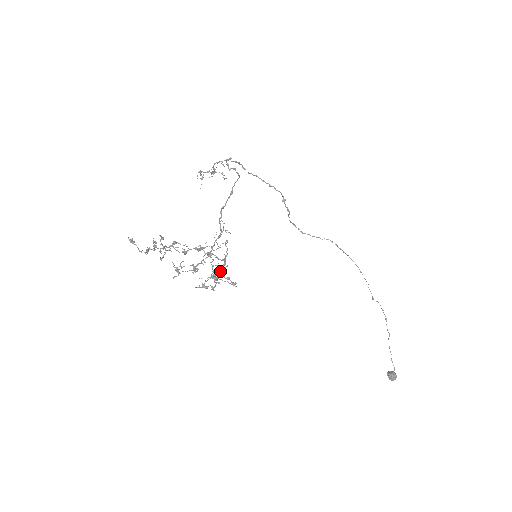
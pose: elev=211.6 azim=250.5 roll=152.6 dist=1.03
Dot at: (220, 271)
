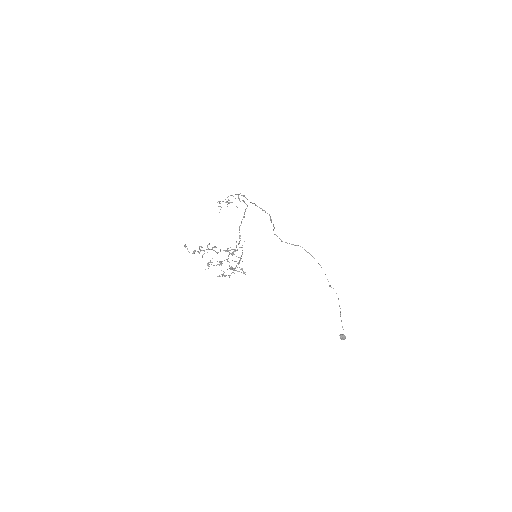
Dot at: occluded
